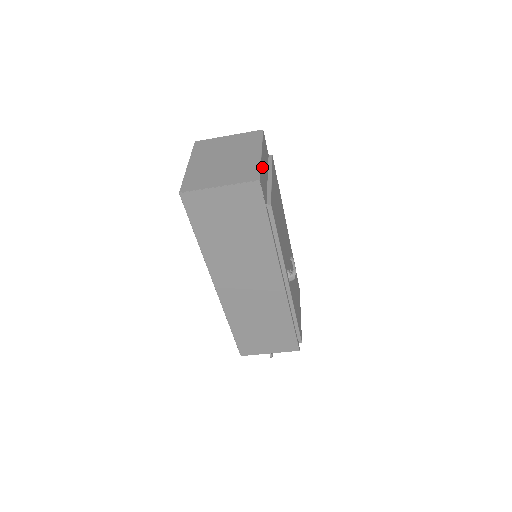
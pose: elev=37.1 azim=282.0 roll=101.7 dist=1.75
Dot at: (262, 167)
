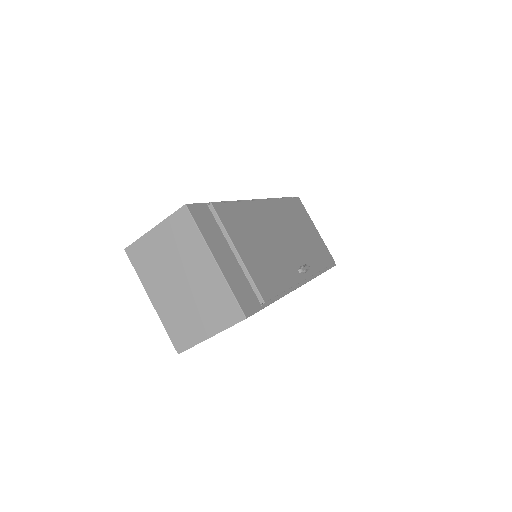
Dot at: (229, 279)
